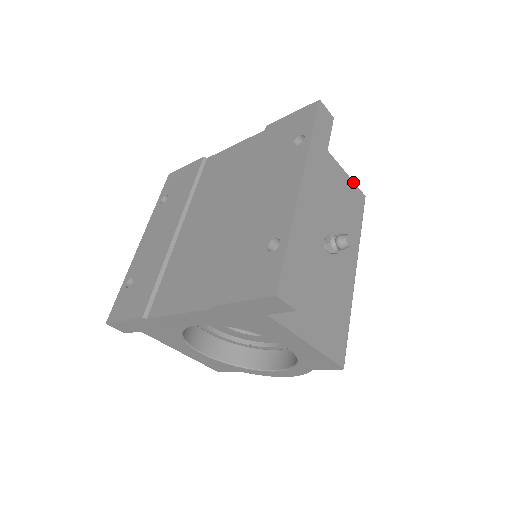
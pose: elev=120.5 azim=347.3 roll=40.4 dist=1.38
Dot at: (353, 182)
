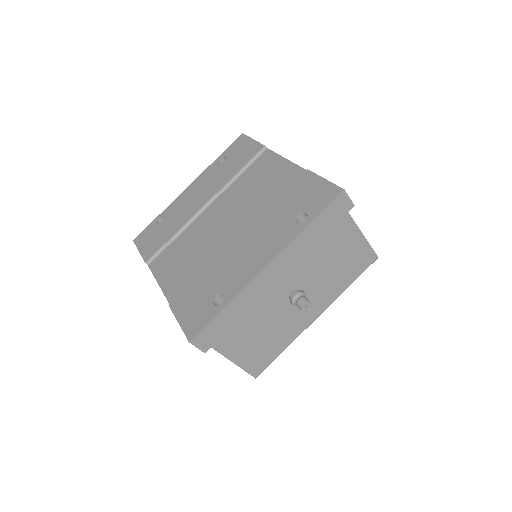
Dot at: (369, 244)
